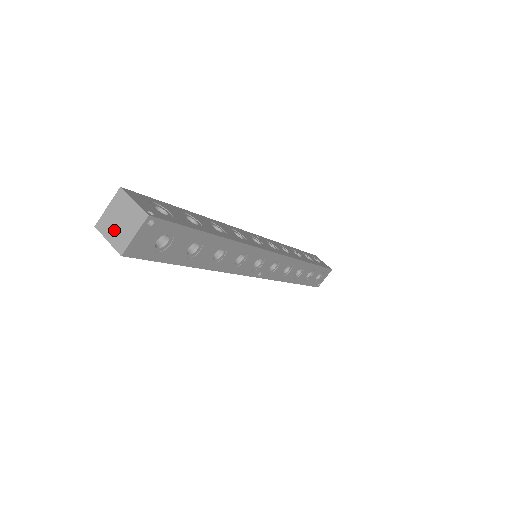
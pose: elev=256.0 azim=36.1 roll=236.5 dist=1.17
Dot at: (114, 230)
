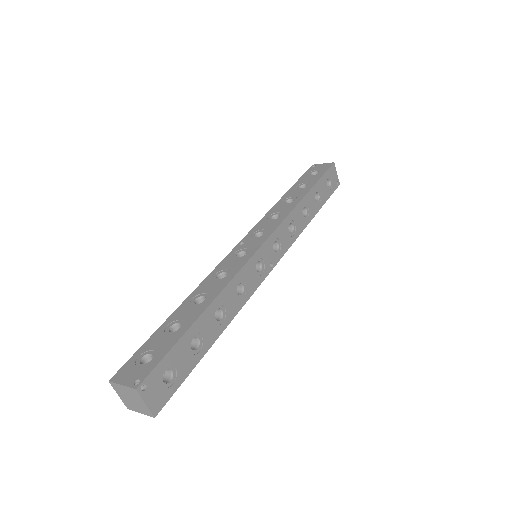
Dot at: (135, 406)
